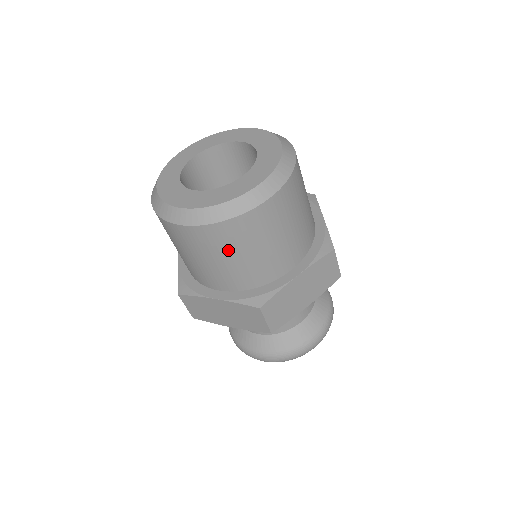
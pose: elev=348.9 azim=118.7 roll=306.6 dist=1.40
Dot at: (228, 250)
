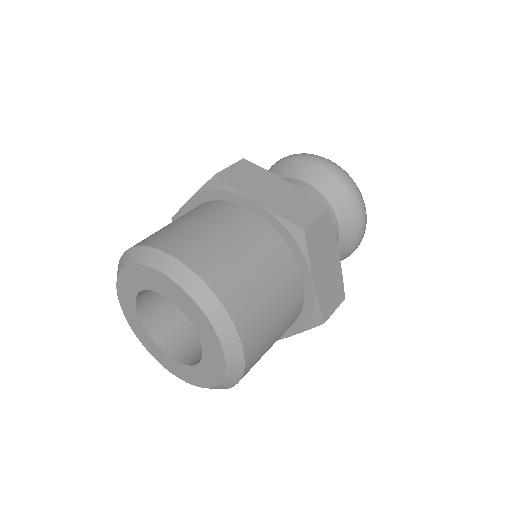
Dot at: occluded
